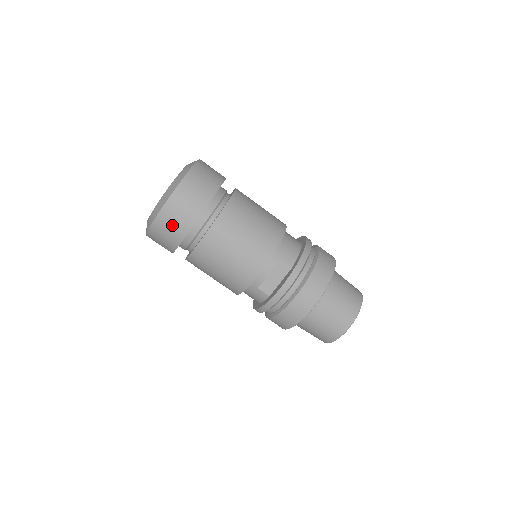
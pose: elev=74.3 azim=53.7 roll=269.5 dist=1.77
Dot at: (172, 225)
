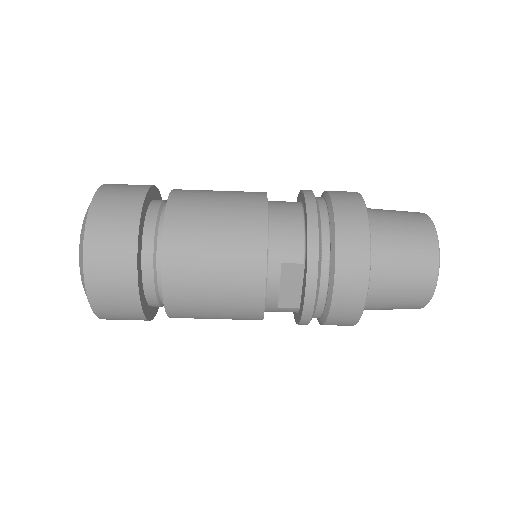
Dot at: (116, 308)
